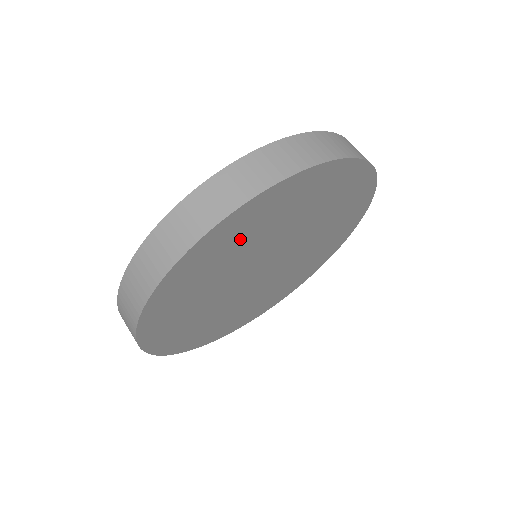
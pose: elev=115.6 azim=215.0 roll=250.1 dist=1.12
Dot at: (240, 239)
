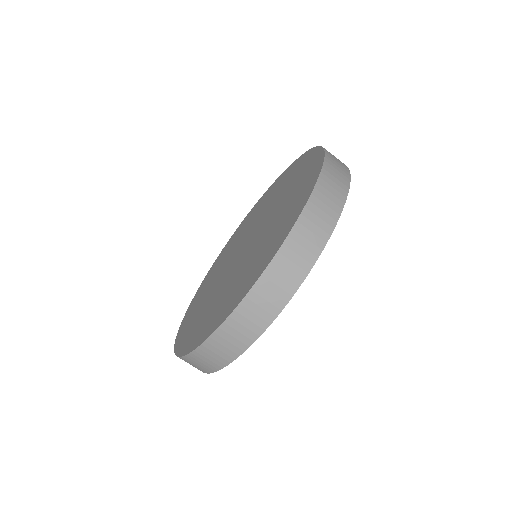
Dot at: occluded
